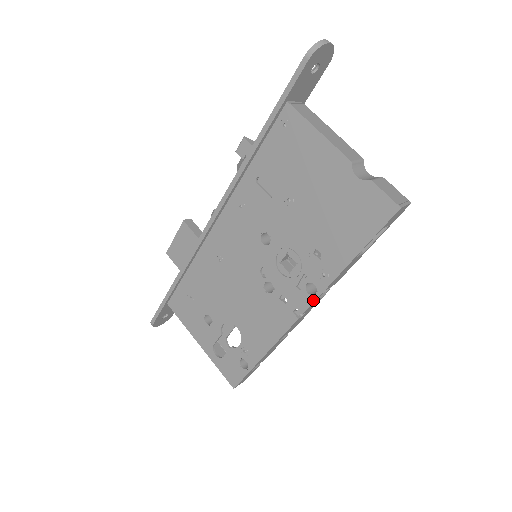
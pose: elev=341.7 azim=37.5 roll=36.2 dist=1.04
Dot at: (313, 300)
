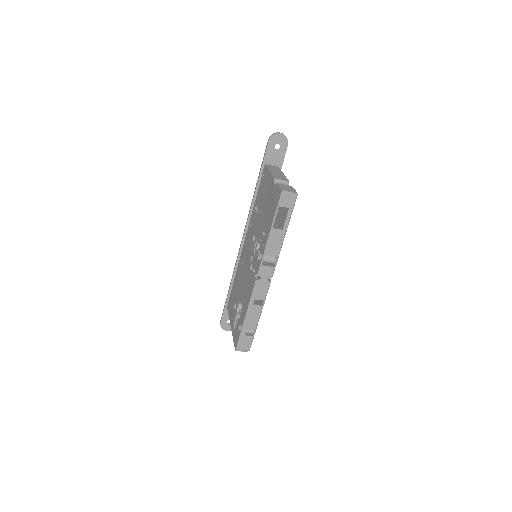
Dot at: (260, 263)
